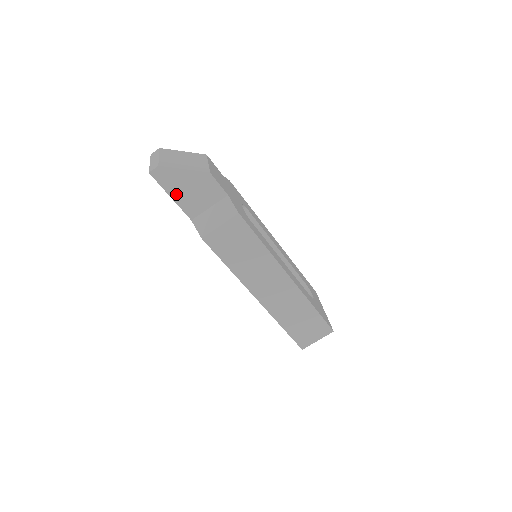
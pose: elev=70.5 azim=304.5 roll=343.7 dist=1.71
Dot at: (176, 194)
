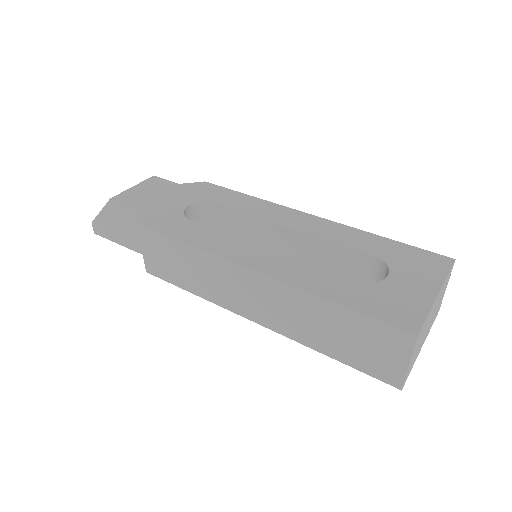
Dot at: (118, 238)
